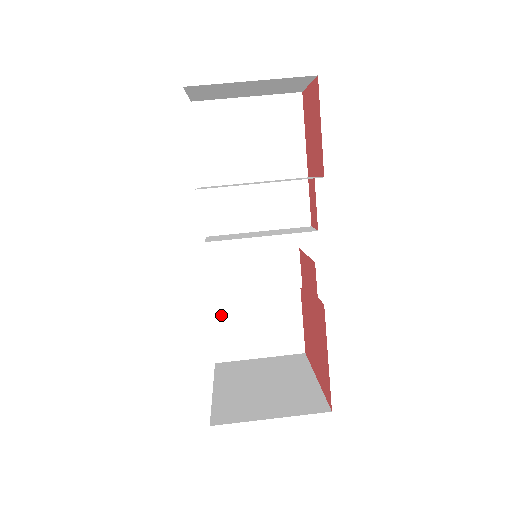
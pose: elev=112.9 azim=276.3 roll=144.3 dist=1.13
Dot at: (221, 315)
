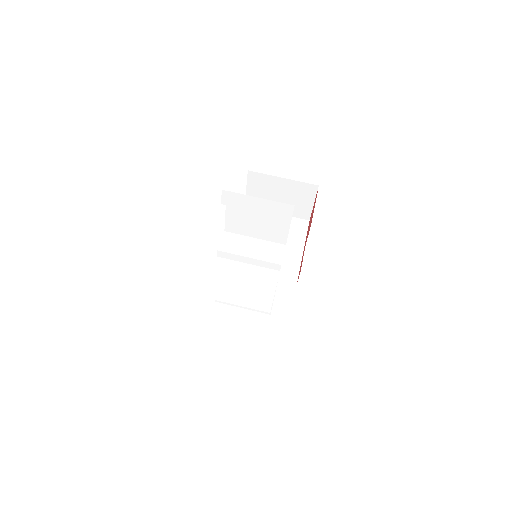
Dot at: (221, 270)
